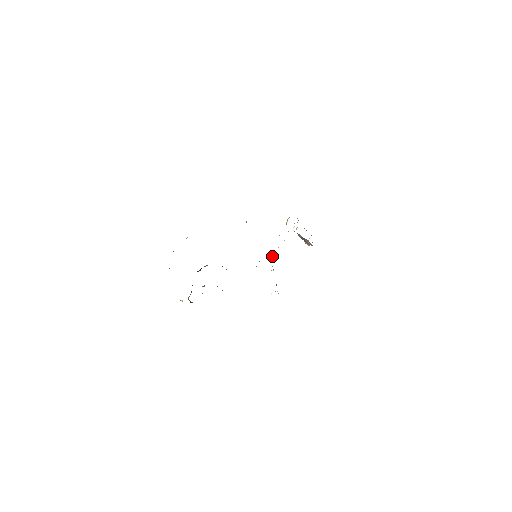
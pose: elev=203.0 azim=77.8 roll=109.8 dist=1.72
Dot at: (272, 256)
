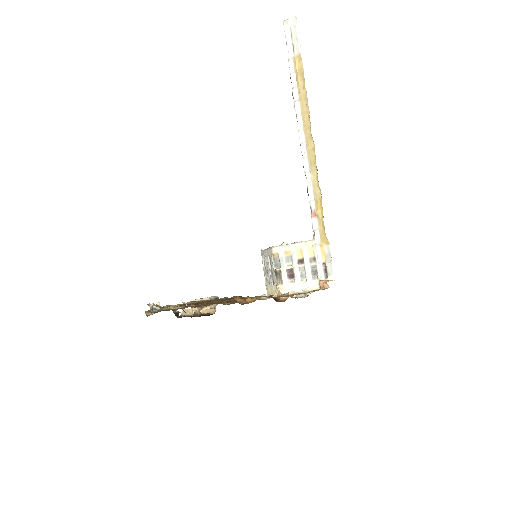
Dot at: (275, 255)
